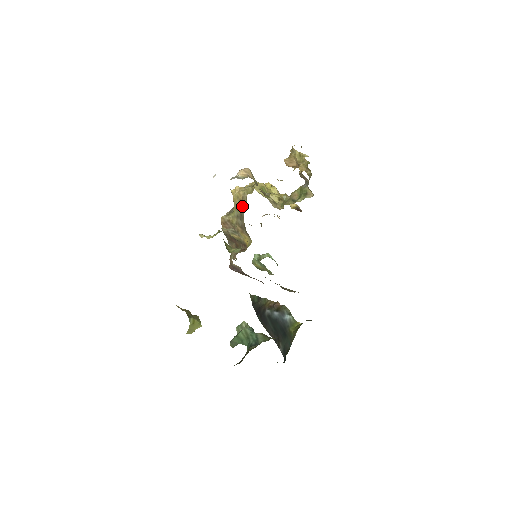
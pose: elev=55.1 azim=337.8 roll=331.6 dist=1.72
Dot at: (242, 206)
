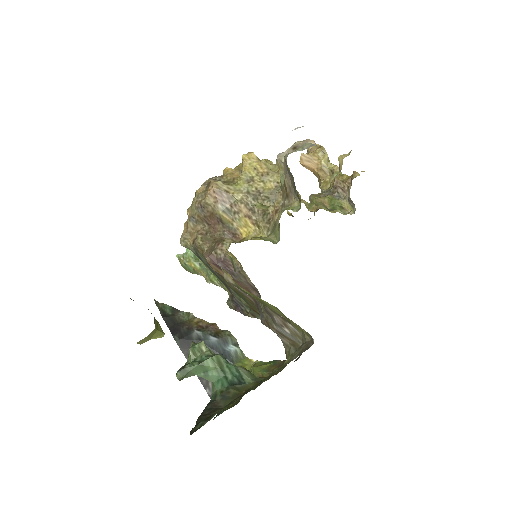
Dot at: (263, 183)
